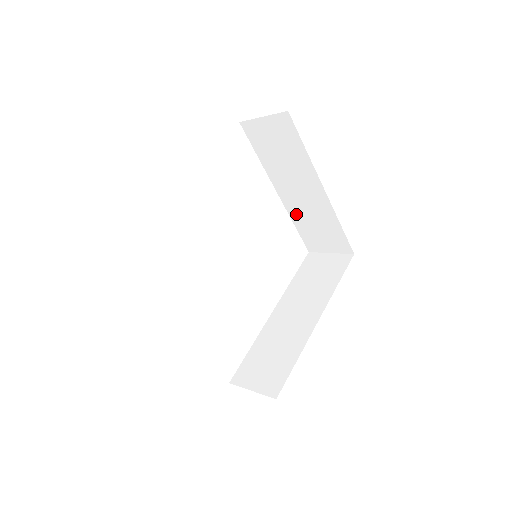
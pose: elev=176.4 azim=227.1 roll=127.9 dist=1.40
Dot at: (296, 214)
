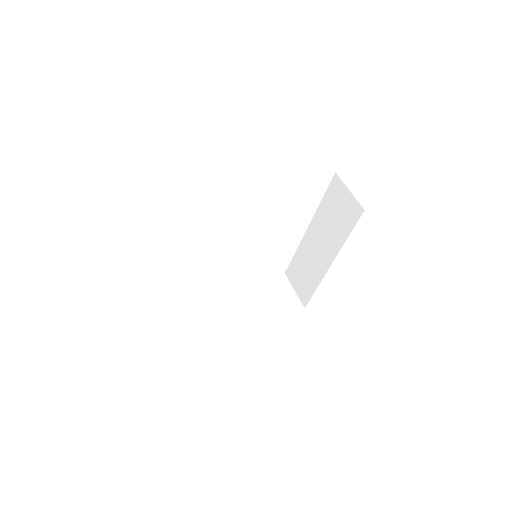
Dot at: occluded
